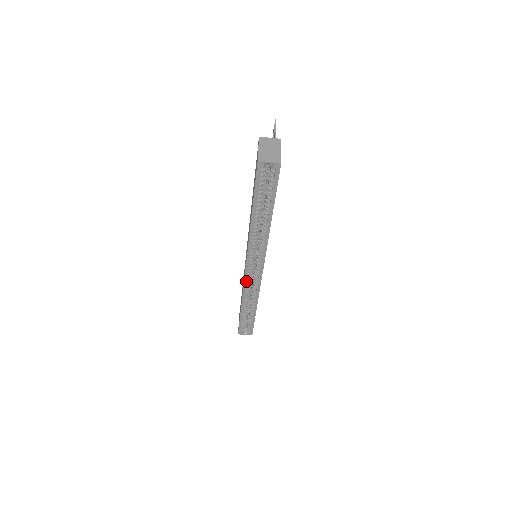
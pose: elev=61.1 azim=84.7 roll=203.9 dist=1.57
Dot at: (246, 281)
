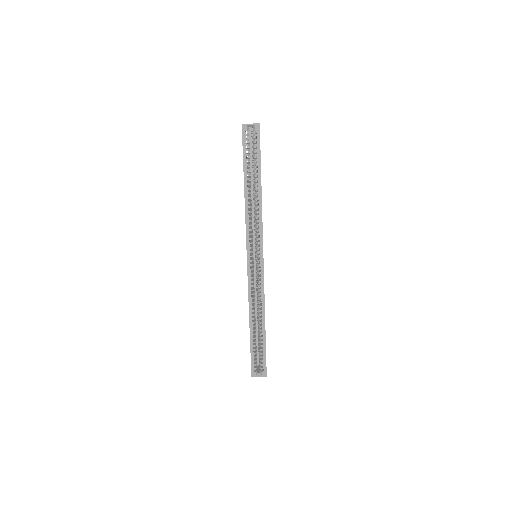
Dot at: (250, 279)
